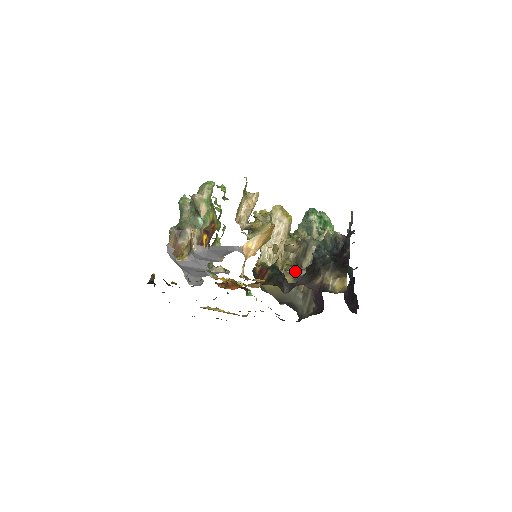
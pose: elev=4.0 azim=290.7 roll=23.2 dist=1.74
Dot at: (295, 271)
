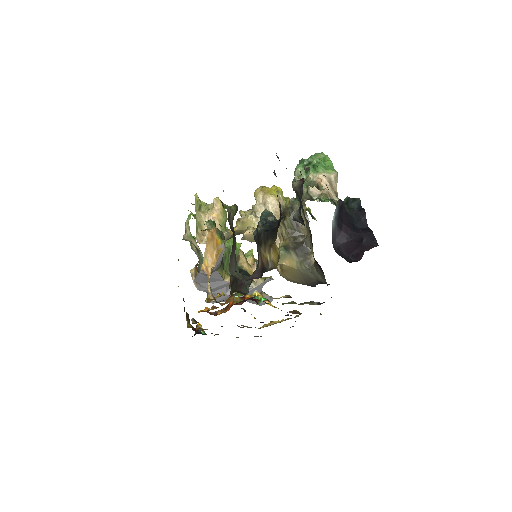
Dot at: (295, 247)
